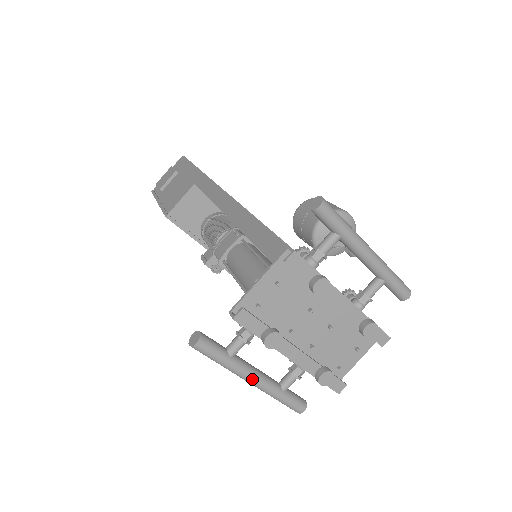
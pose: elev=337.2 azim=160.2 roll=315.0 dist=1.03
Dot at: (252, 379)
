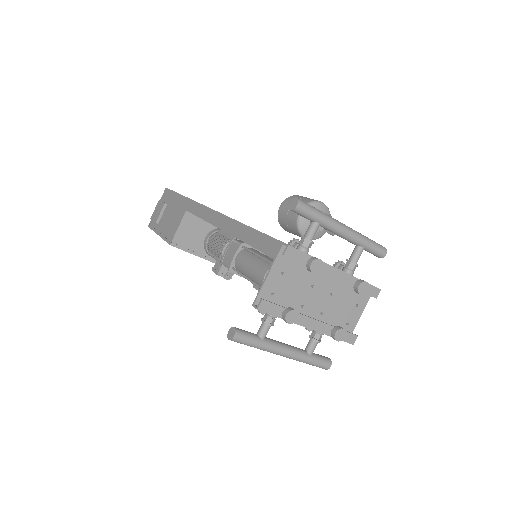
Dot at: (283, 352)
